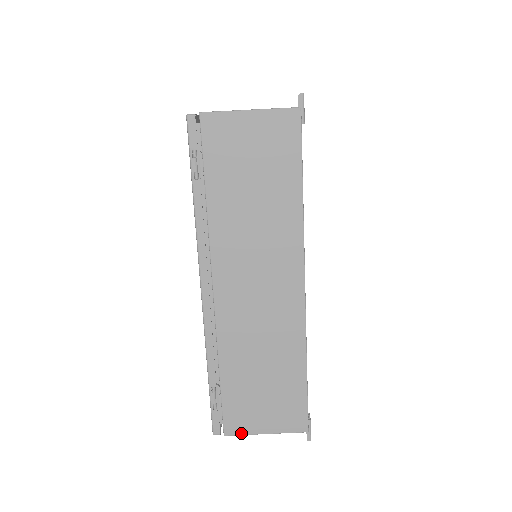
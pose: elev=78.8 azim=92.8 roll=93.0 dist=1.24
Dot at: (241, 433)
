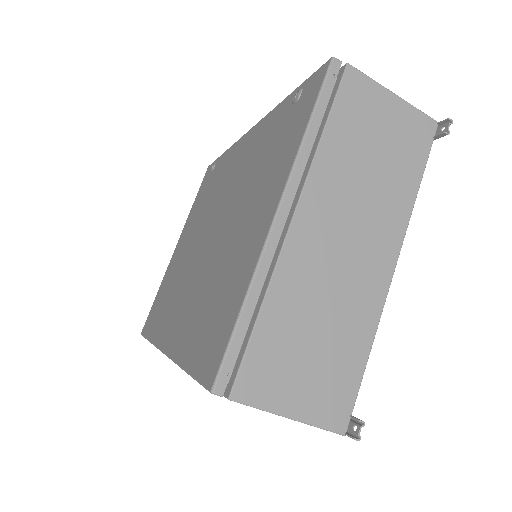
Dot at: occluded
